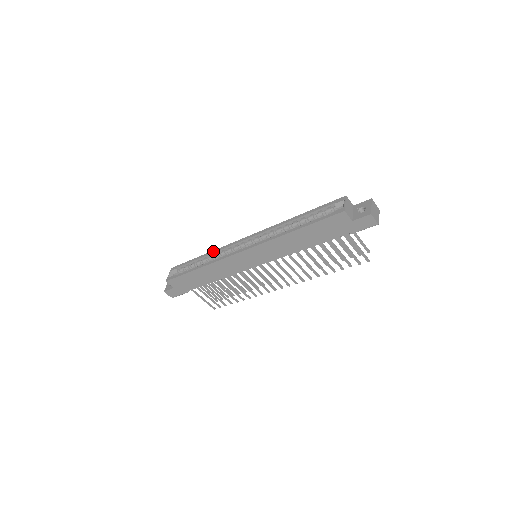
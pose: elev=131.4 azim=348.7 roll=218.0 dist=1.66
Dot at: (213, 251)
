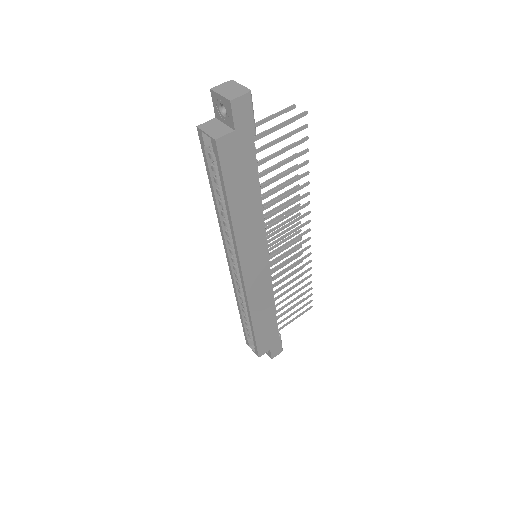
Dot at: (236, 300)
